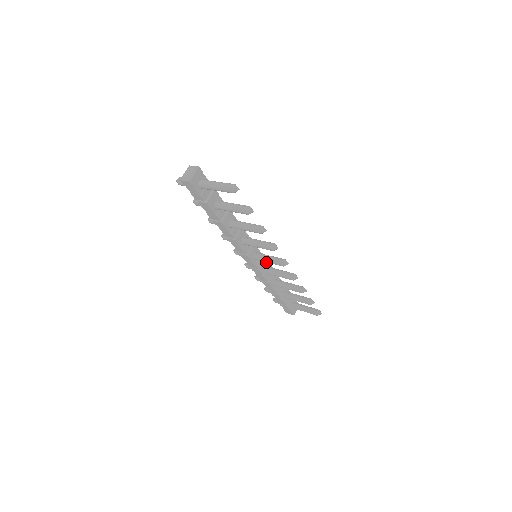
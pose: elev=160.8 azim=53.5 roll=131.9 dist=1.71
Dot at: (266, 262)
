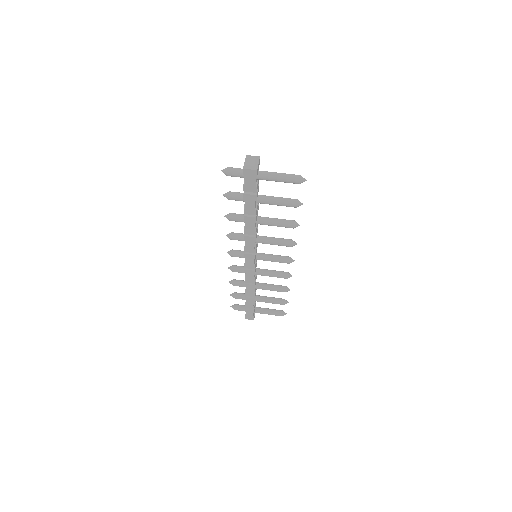
Dot at: occluded
